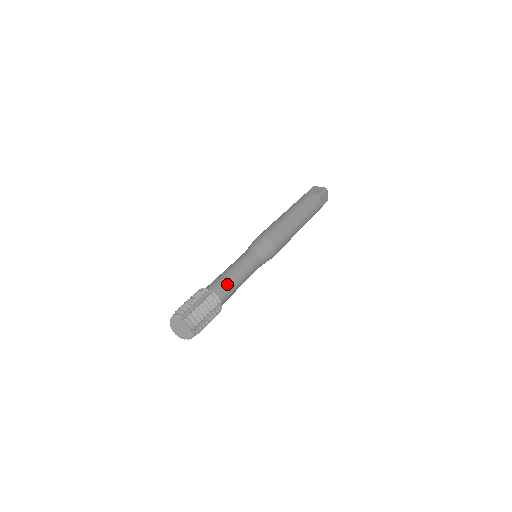
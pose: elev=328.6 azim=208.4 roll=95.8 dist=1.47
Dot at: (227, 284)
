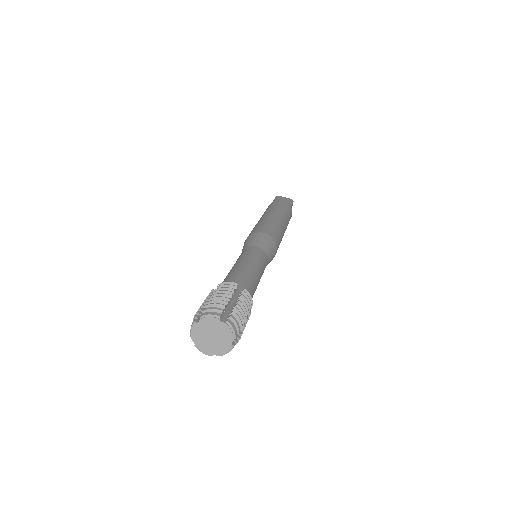
Dot at: (251, 282)
